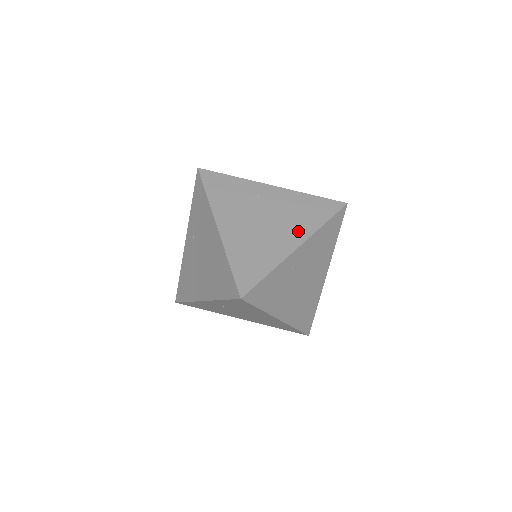
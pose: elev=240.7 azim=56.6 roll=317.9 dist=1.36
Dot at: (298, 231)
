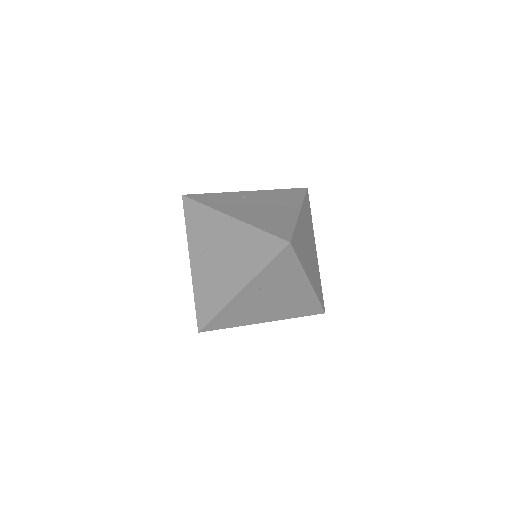
Dot at: (291, 205)
